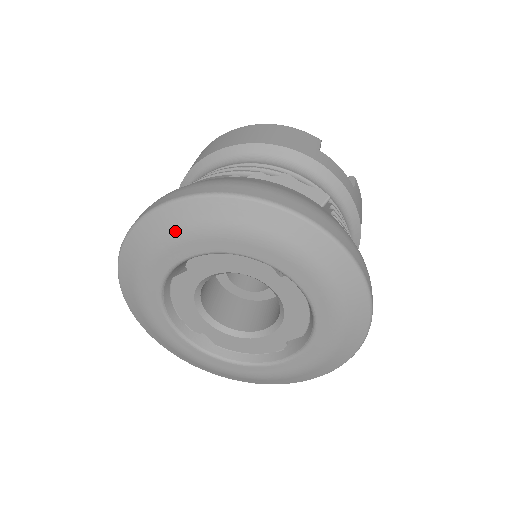
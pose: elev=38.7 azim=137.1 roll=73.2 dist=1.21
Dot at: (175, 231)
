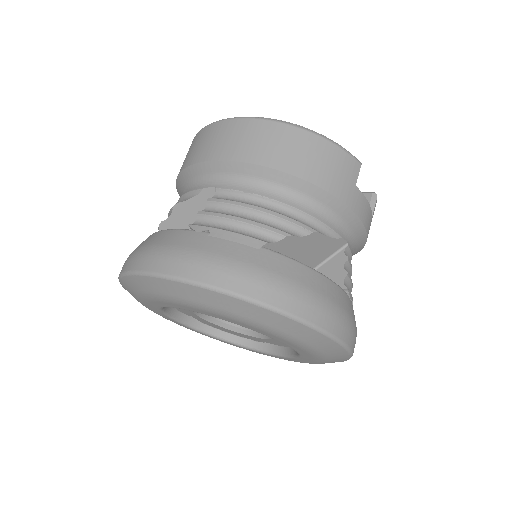
Dot at: (196, 303)
